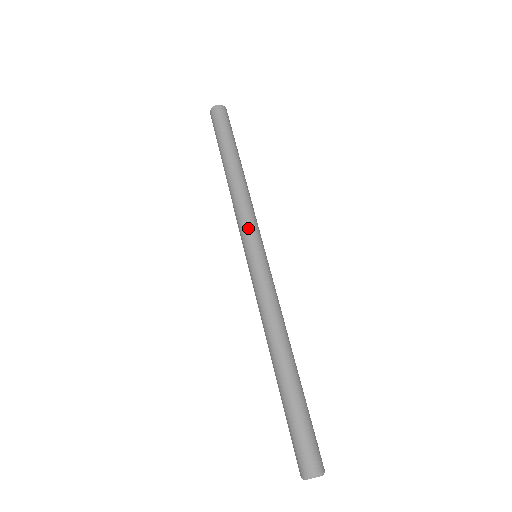
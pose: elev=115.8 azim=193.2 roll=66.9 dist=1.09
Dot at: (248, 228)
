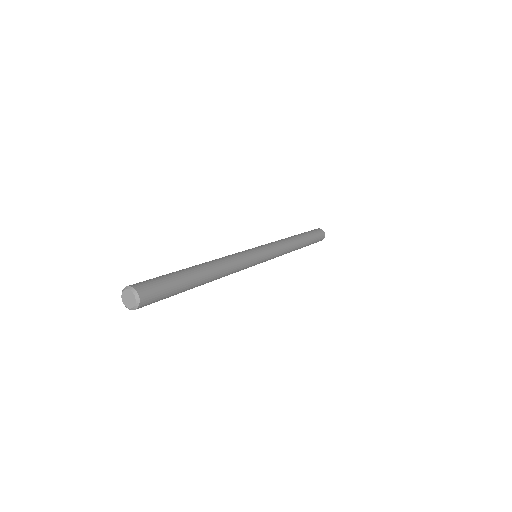
Dot at: (267, 244)
